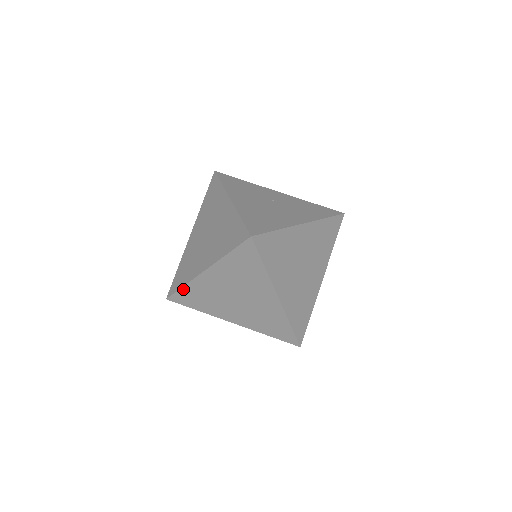
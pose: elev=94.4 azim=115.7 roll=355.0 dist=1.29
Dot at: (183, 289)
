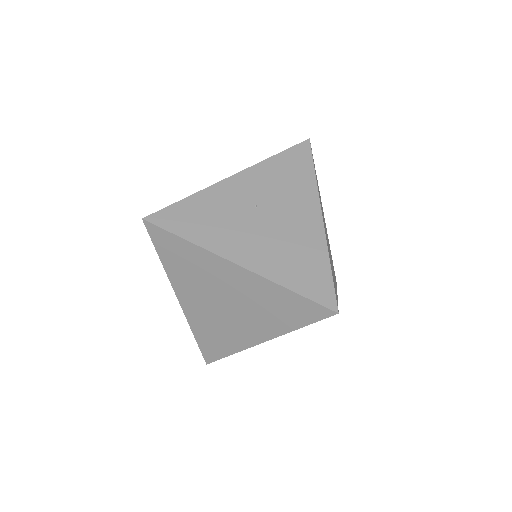
Dot at: (231, 354)
